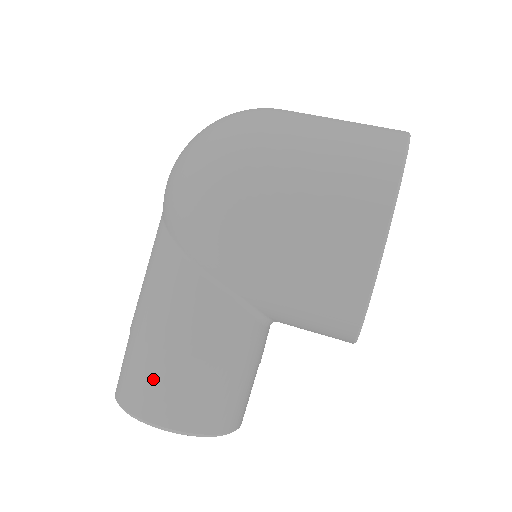
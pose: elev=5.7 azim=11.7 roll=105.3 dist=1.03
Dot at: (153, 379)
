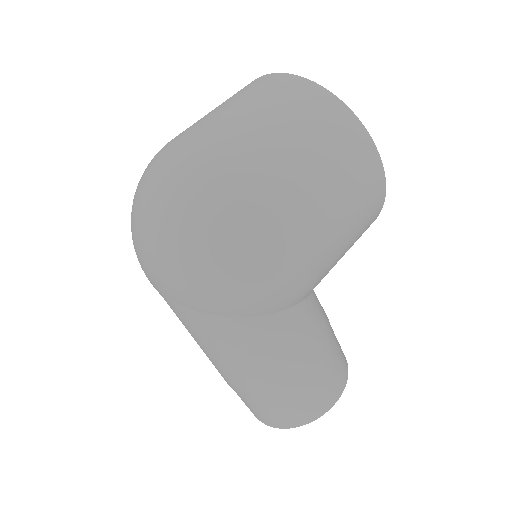
Dot at: (321, 387)
